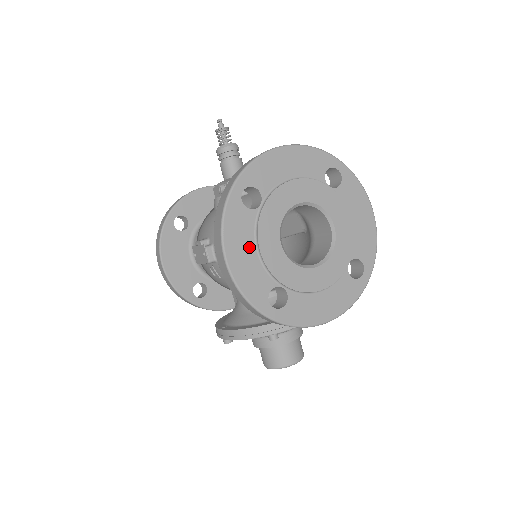
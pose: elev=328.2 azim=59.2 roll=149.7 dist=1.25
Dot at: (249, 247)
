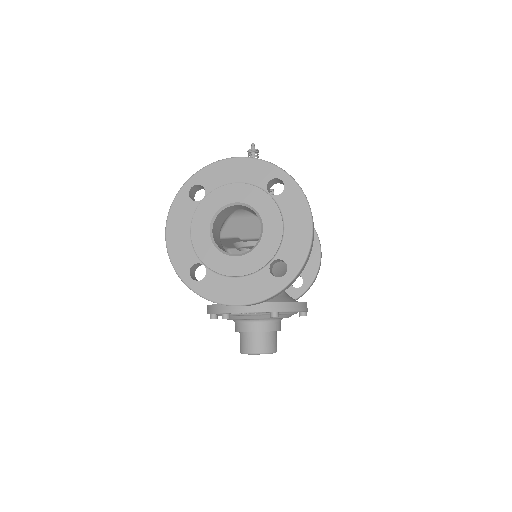
Dot at: (185, 228)
